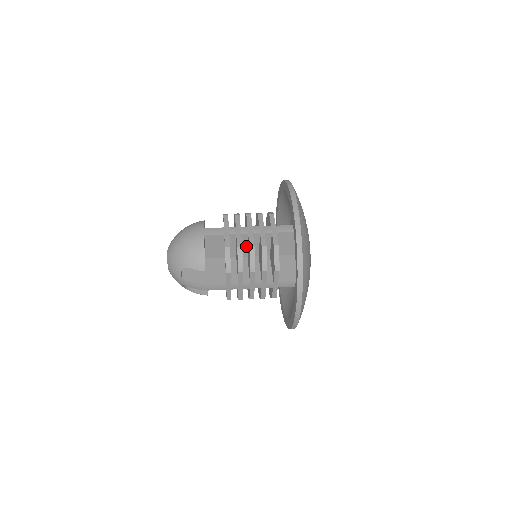
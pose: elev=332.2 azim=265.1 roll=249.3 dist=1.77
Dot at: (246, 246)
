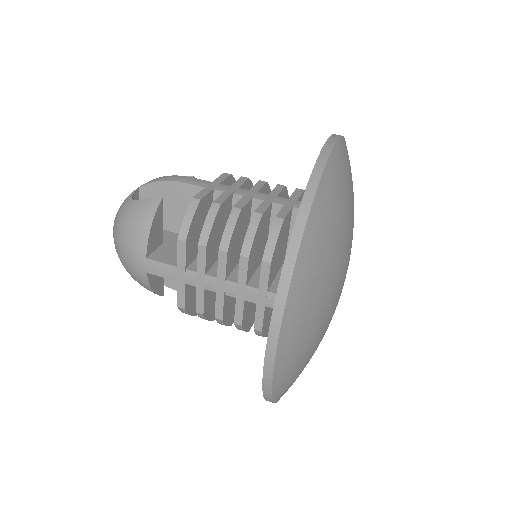
Dot at: occluded
